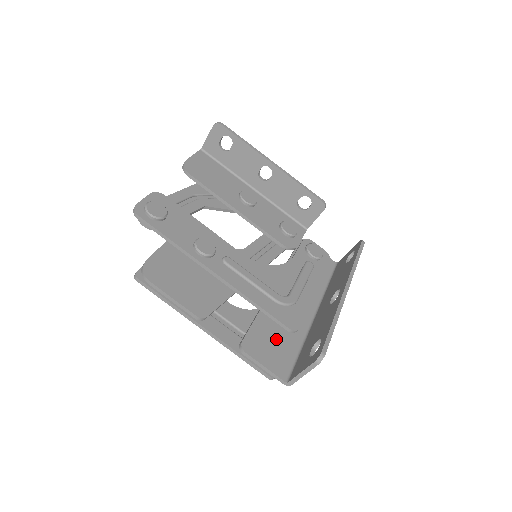
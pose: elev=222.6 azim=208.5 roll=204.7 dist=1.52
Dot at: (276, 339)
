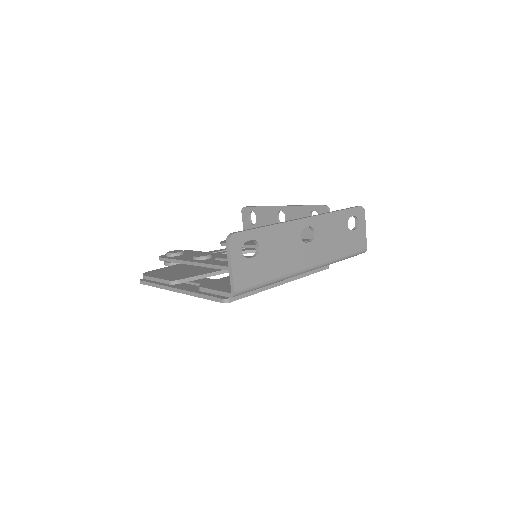
Dot at: occluded
